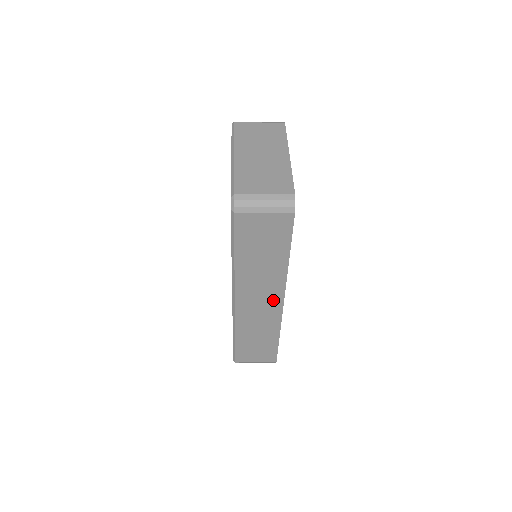
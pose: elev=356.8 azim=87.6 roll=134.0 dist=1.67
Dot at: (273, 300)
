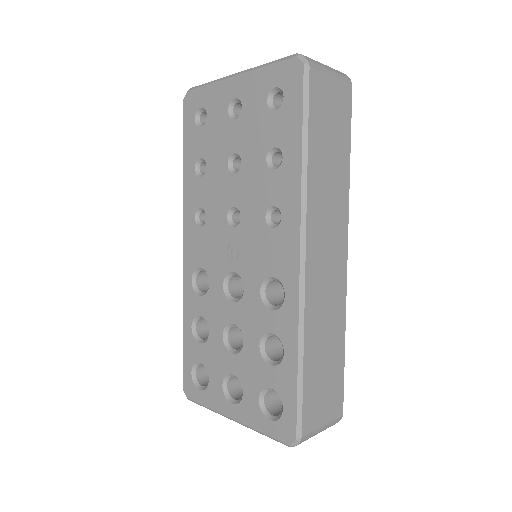
Dot at: (339, 251)
